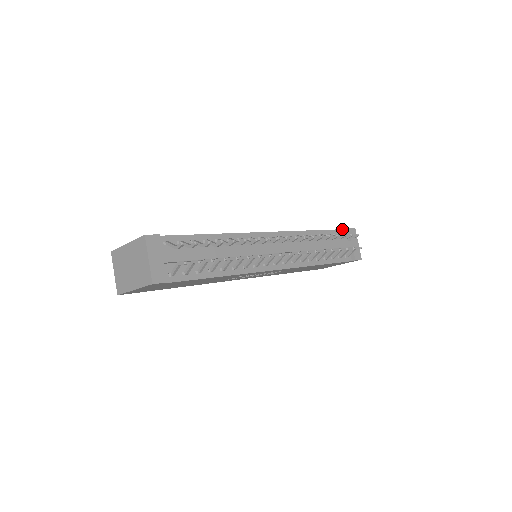
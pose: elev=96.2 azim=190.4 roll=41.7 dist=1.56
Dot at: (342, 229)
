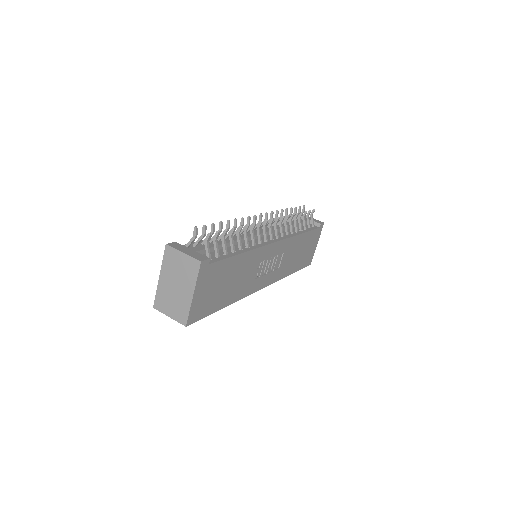
Dot at: occluded
